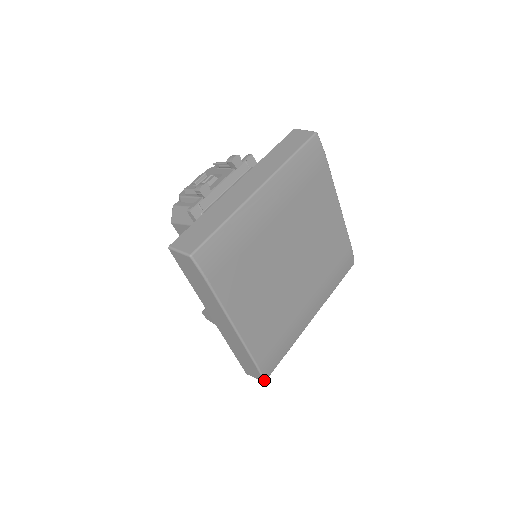
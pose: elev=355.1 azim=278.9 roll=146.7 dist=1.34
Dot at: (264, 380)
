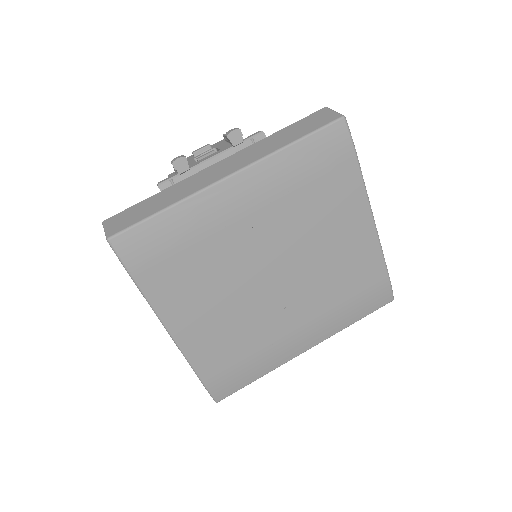
Dot at: (215, 401)
